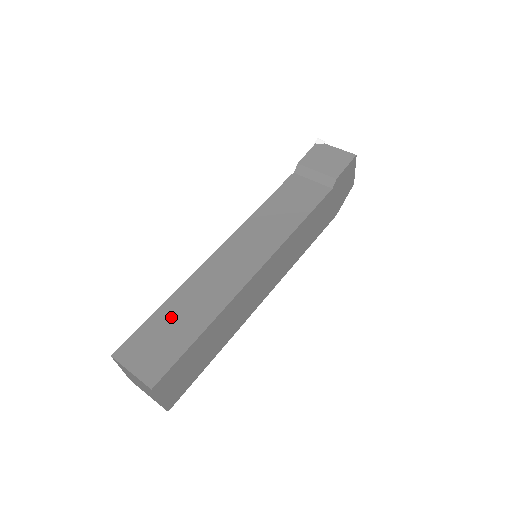
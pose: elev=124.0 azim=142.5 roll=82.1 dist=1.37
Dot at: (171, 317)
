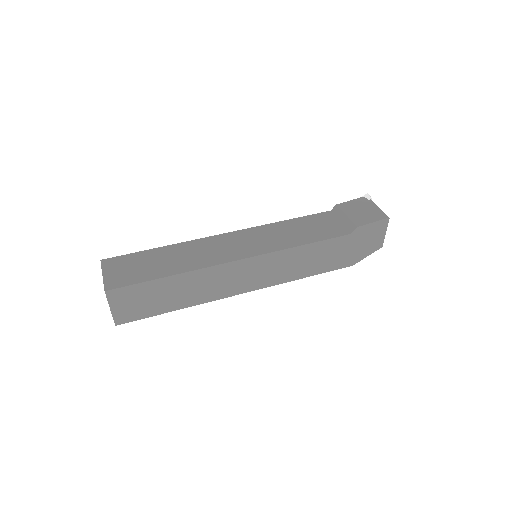
Dot at: (157, 257)
